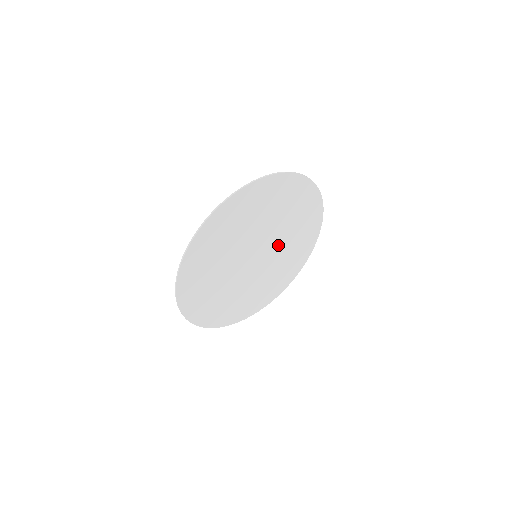
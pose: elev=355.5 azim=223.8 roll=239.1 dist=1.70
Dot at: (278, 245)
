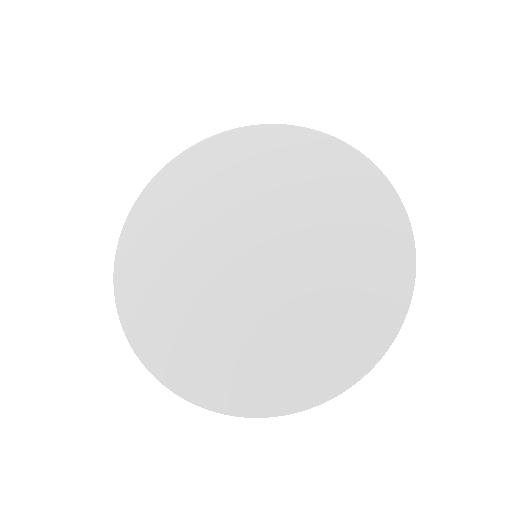
Dot at: (299, 235)
